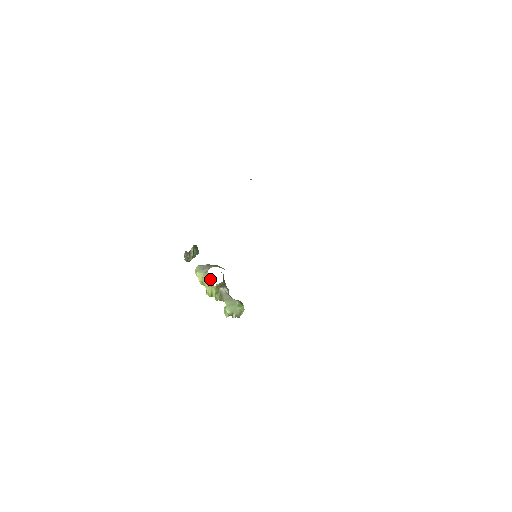
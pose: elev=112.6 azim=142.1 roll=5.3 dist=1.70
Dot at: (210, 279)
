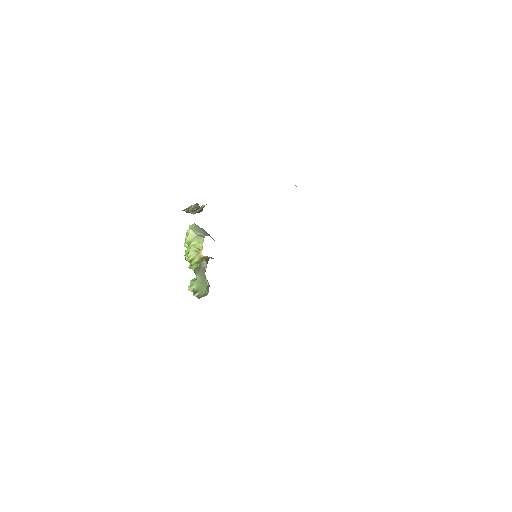
Dot at: (202, 246)
